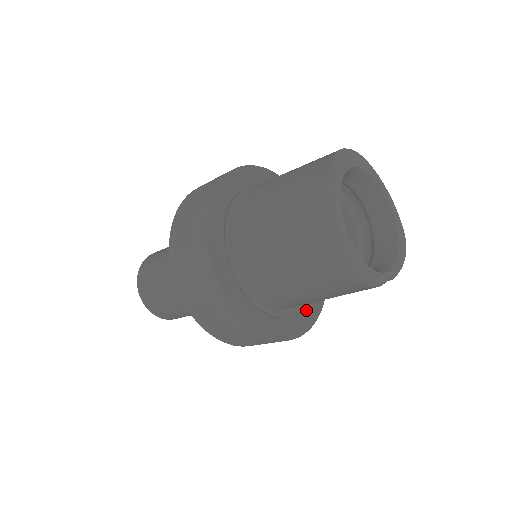
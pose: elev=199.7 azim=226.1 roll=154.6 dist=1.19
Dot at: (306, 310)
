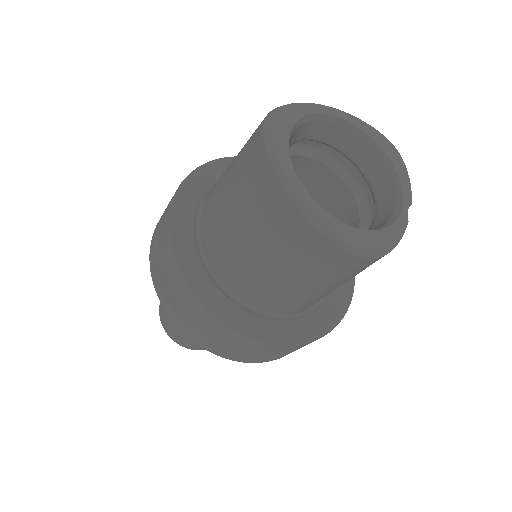
Dot at: occluded
